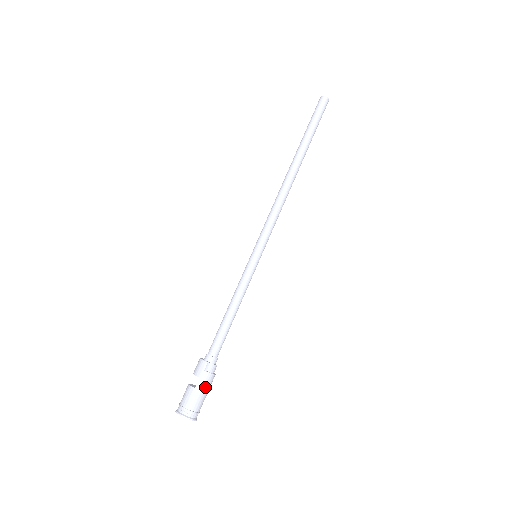
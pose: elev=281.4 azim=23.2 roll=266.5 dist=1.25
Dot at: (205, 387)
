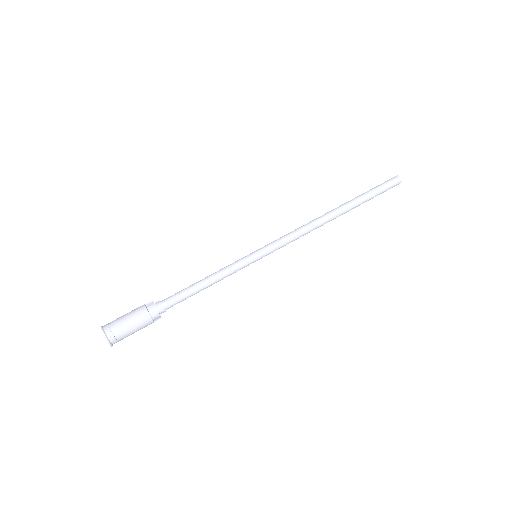
Dot at: (133, 314)
